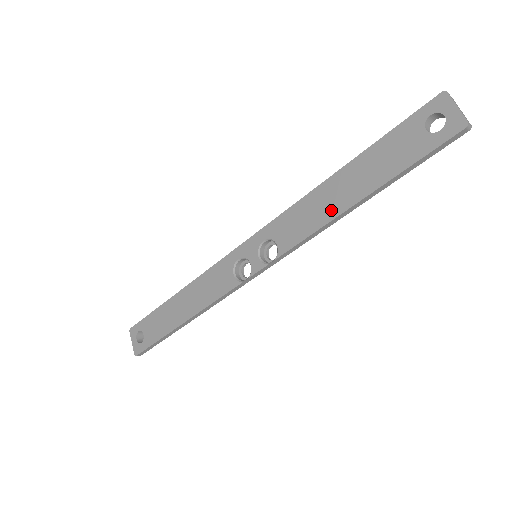
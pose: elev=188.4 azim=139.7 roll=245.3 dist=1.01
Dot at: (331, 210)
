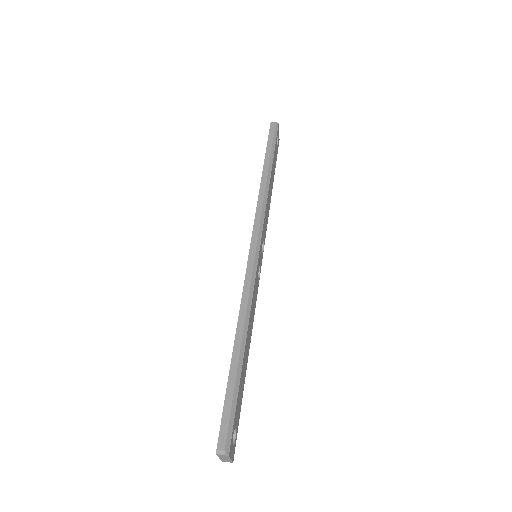
Dot at: occluded
